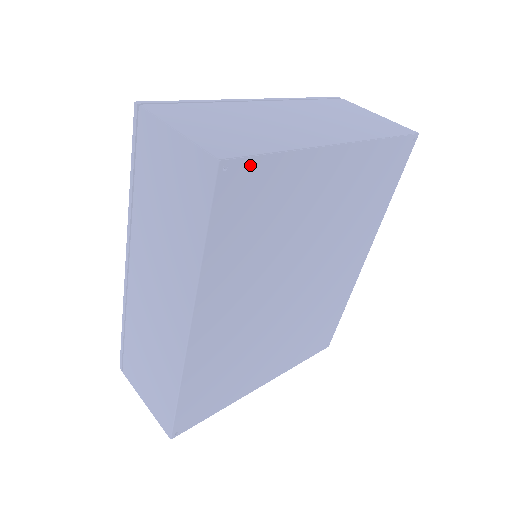
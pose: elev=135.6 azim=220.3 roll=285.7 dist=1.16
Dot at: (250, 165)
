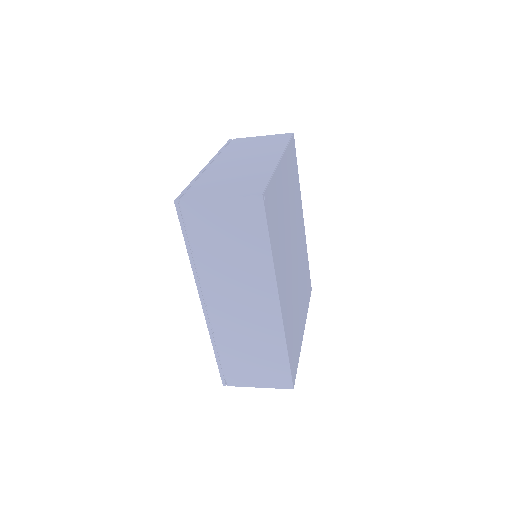
Dot at: (268, 191)
